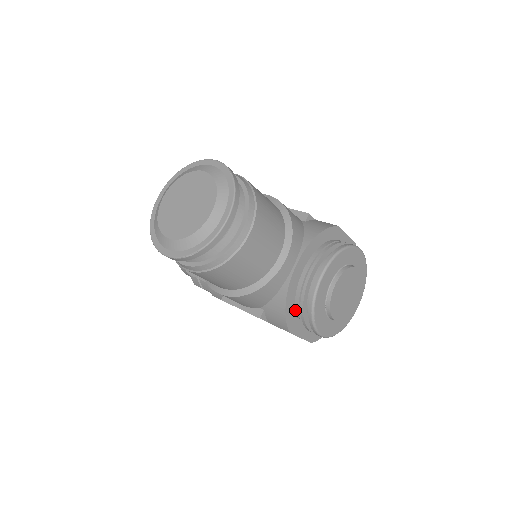
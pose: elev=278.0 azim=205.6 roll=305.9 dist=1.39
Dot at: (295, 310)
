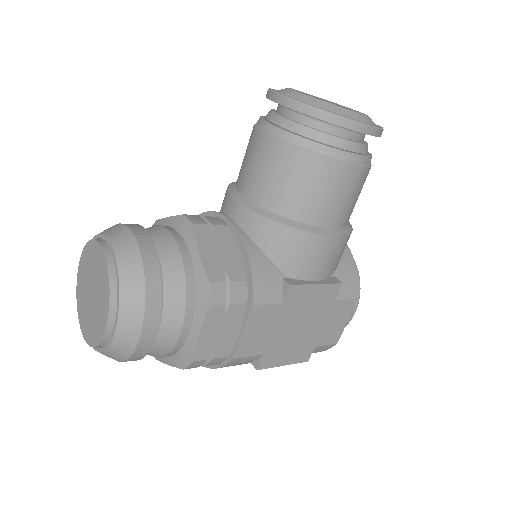
Dot at: occluded
